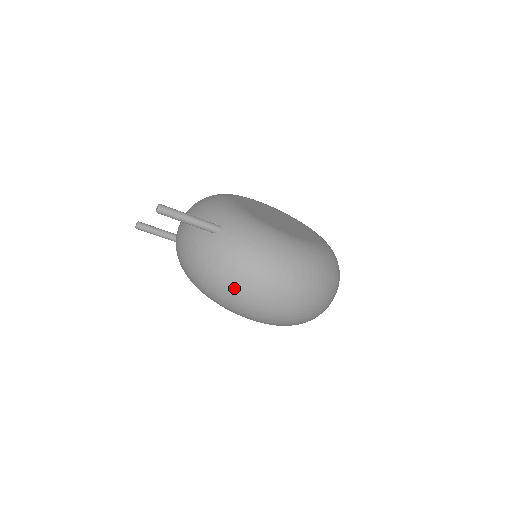
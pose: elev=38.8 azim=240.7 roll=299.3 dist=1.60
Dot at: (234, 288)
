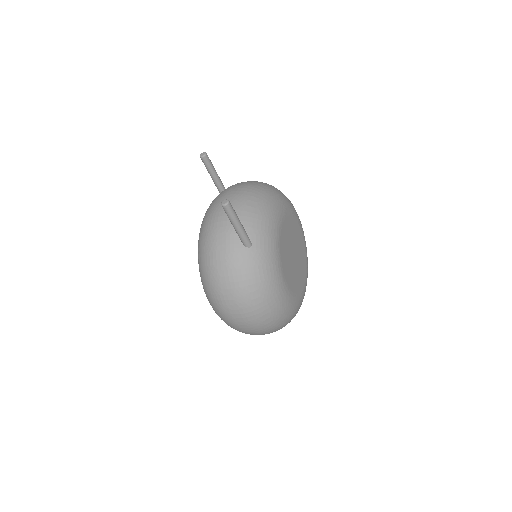
Dot at: (218, 289)
